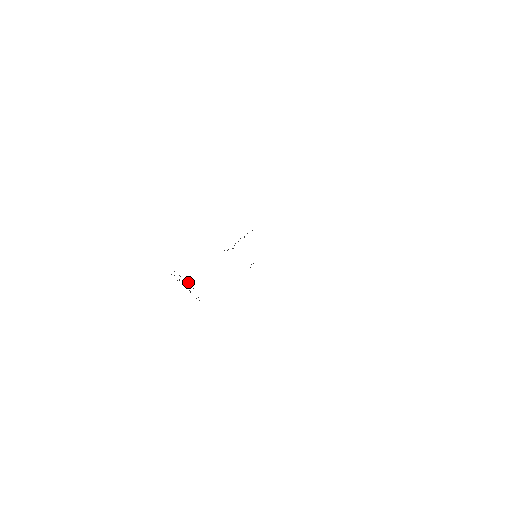
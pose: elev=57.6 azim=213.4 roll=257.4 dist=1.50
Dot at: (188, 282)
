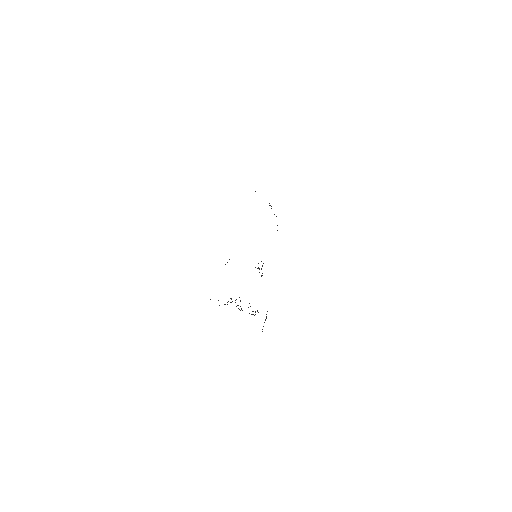
Dot at: occluded
